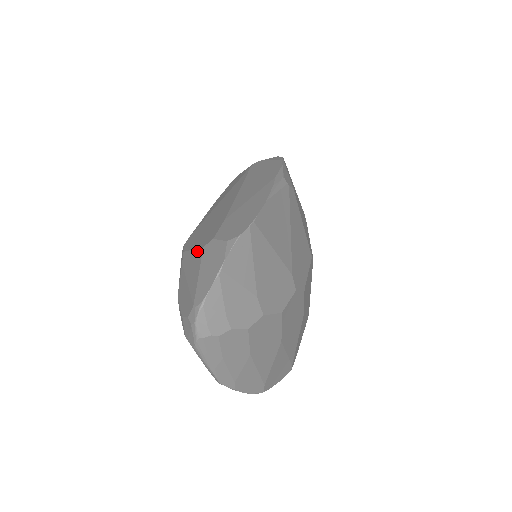
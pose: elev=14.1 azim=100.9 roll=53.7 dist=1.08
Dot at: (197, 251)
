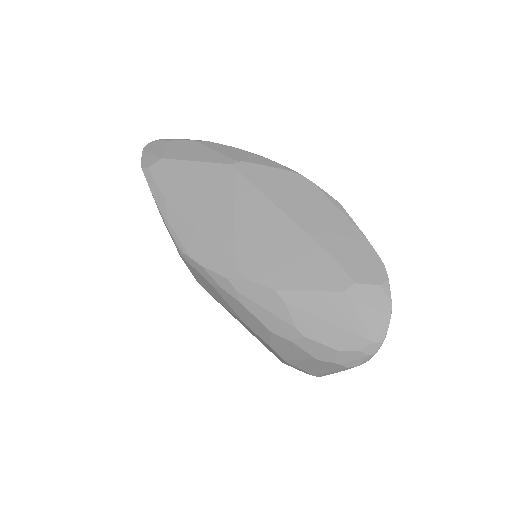
Dot at: (330, 294)
